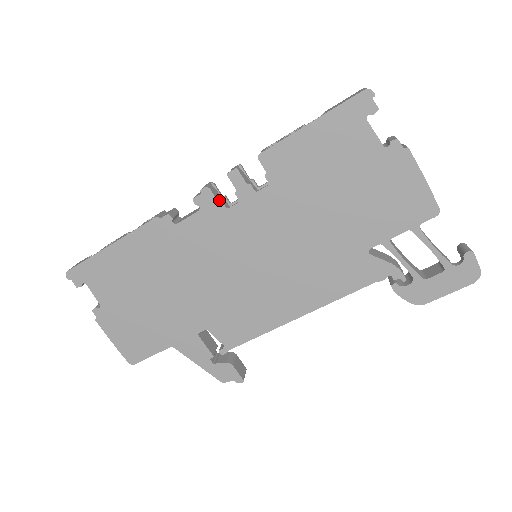
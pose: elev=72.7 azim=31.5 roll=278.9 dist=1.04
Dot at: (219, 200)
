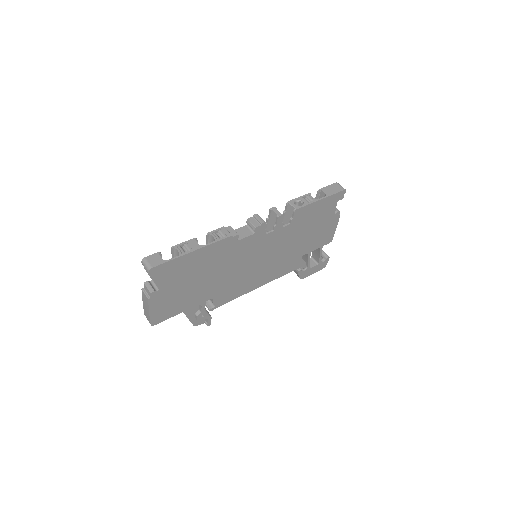
Dot at: (265, 229)
